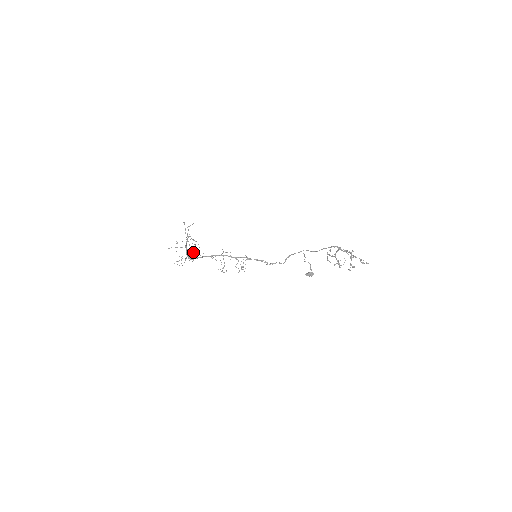
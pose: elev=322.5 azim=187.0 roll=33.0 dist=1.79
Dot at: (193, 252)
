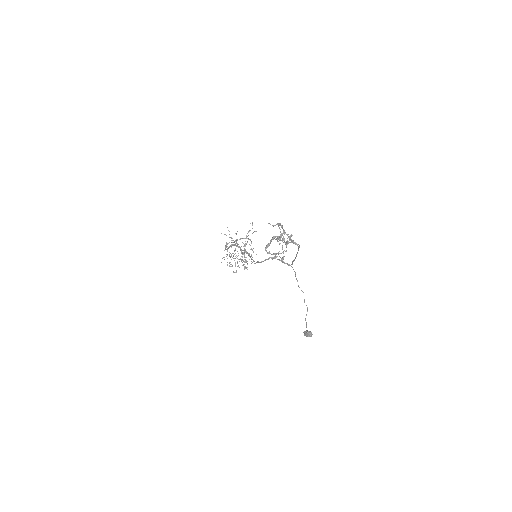
Dot at: occluded
